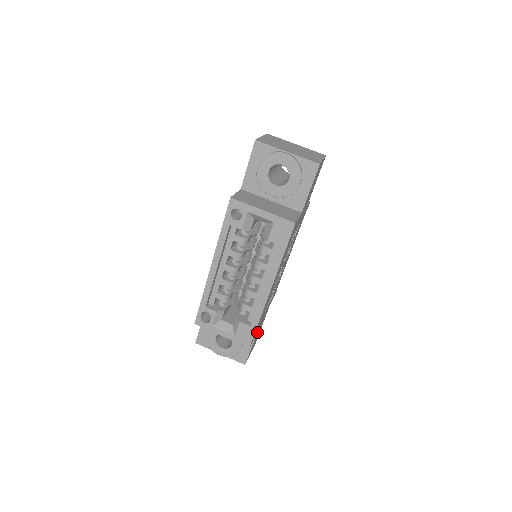
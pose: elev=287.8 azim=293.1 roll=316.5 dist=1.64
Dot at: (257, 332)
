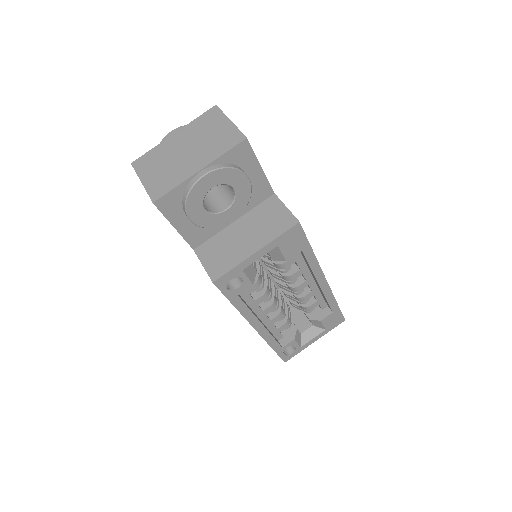
Dot at: occluded
